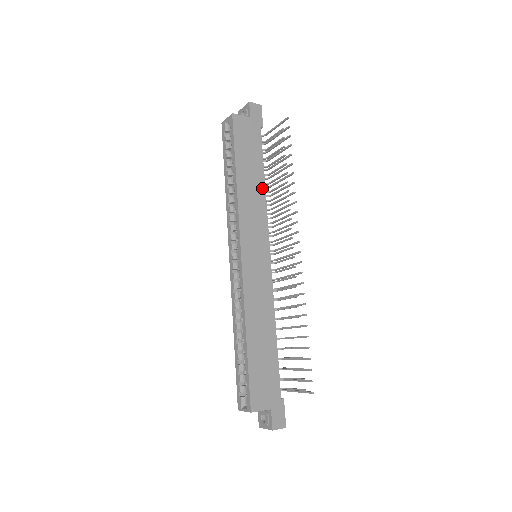
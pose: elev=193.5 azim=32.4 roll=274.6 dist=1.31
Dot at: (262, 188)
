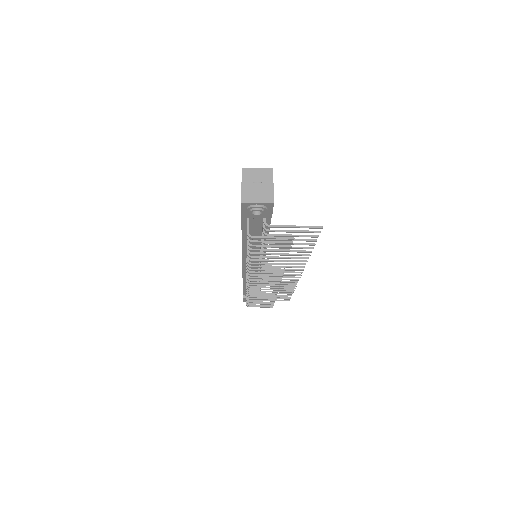
Dot at: occluded
